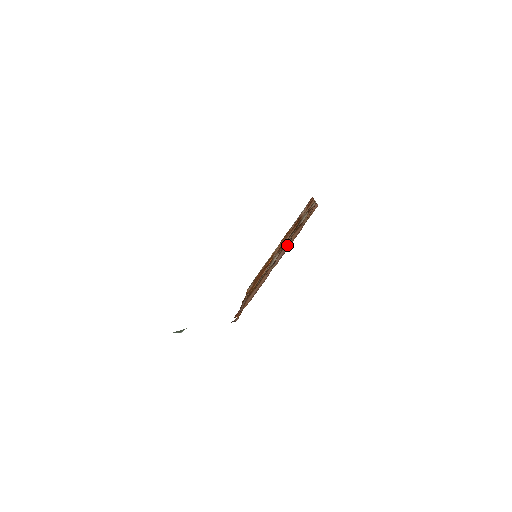
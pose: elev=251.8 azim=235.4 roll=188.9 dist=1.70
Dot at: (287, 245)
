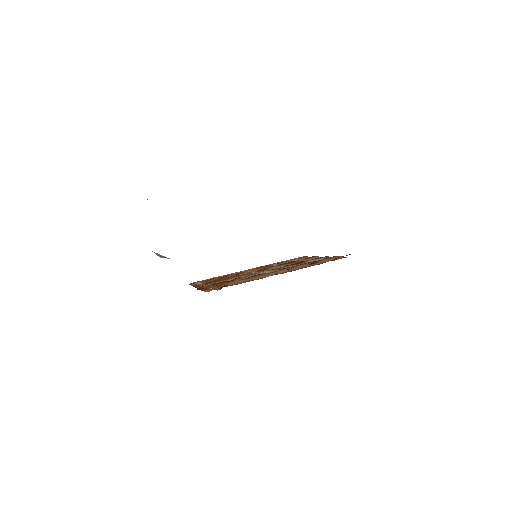
Dot at: (297, 267)
